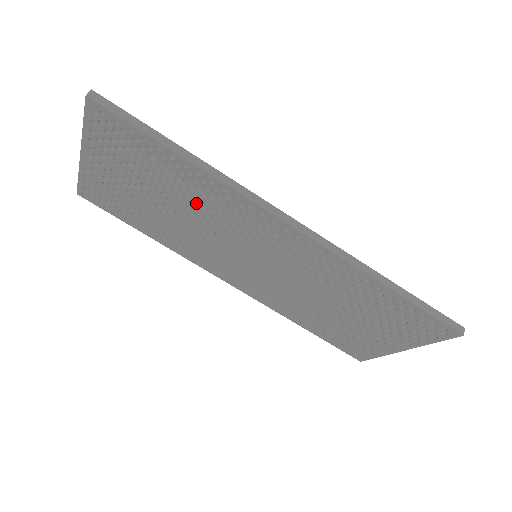
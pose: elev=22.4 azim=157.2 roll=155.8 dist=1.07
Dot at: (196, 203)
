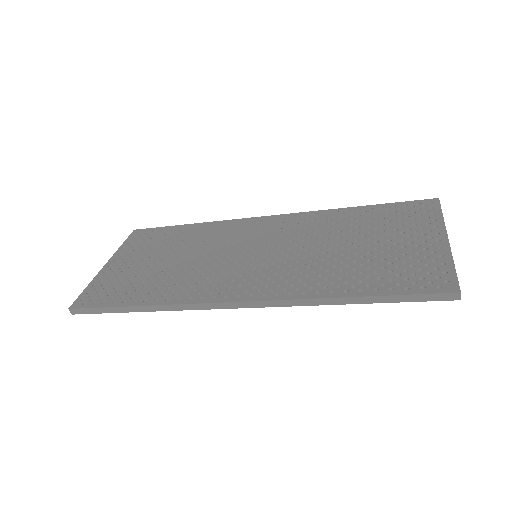
Dot at: occluded
